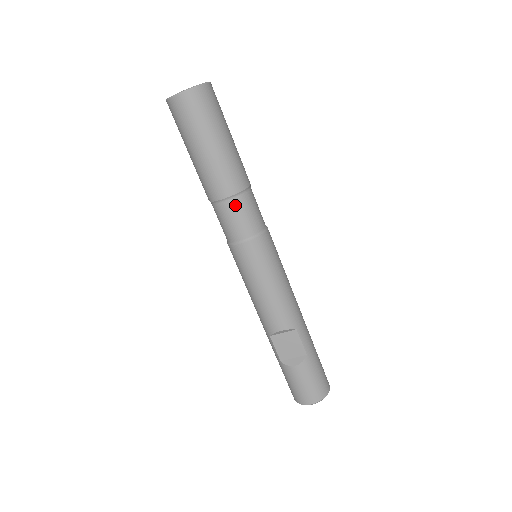
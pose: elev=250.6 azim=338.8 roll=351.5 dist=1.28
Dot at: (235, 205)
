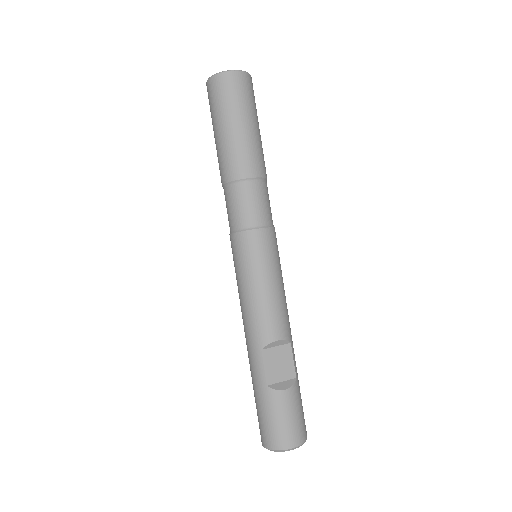
Dot at: (259, 188)
